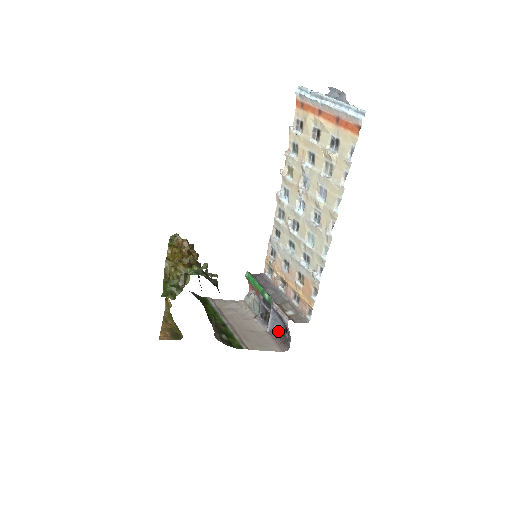
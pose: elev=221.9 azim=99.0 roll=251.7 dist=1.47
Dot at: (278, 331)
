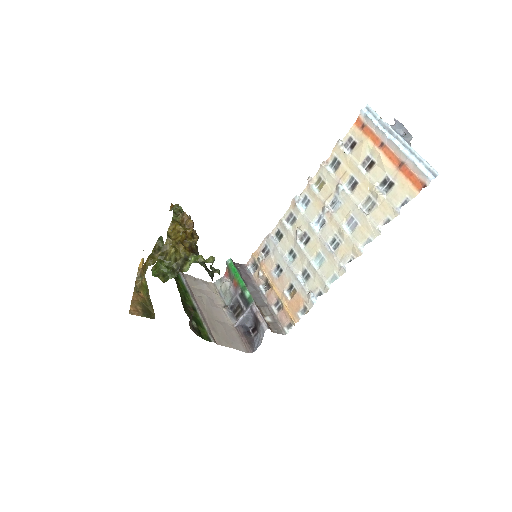
Dot at: (245, 328)
